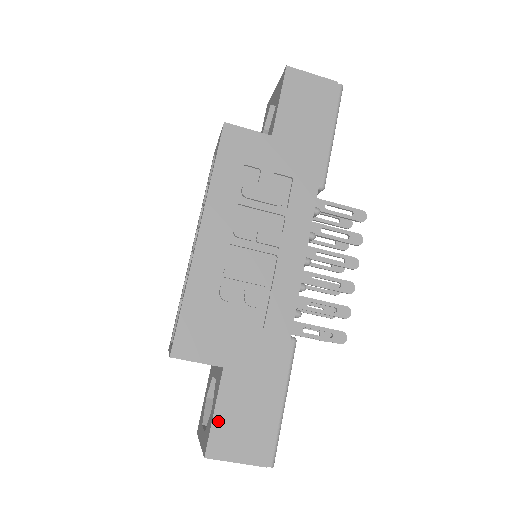
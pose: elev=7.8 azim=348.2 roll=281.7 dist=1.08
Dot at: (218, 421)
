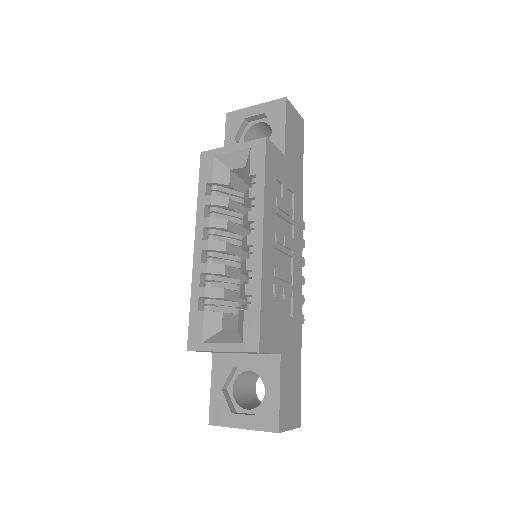
Dot at: (282, 400)
